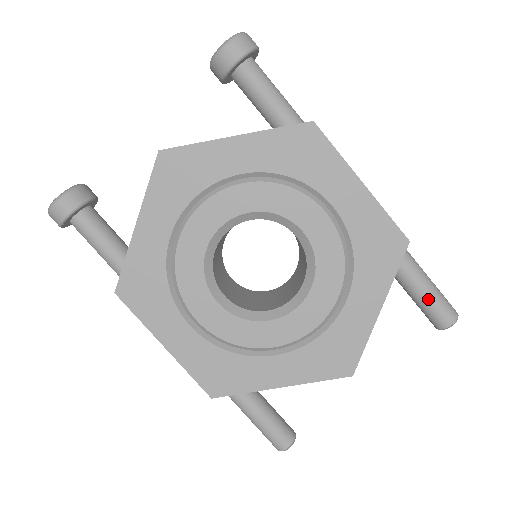
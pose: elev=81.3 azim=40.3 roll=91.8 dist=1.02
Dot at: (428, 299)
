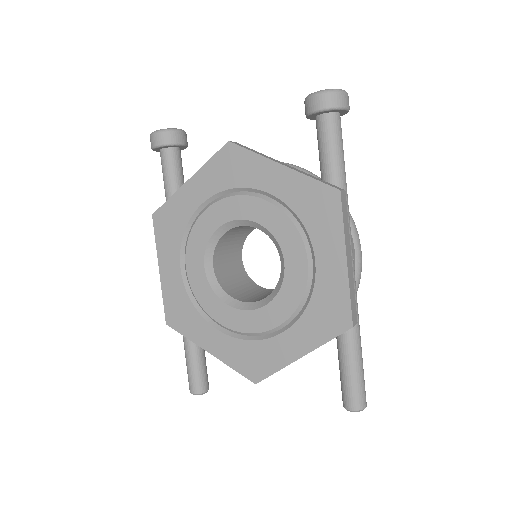
Dot at: (347, 379)
